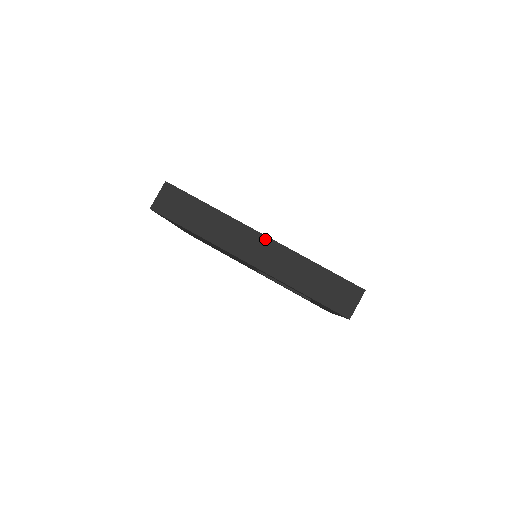
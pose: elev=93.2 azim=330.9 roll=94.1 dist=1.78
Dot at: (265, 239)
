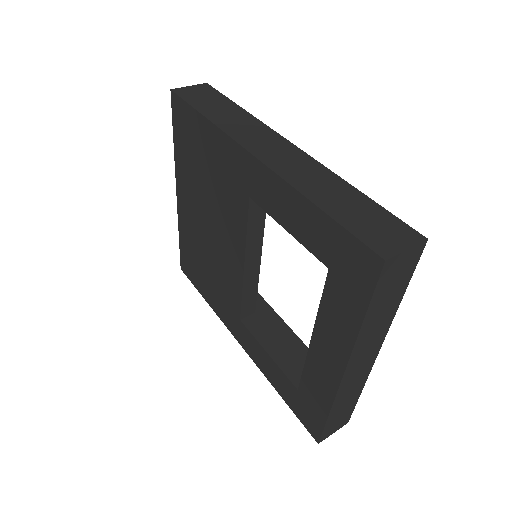
Dot at: (293, 147)
